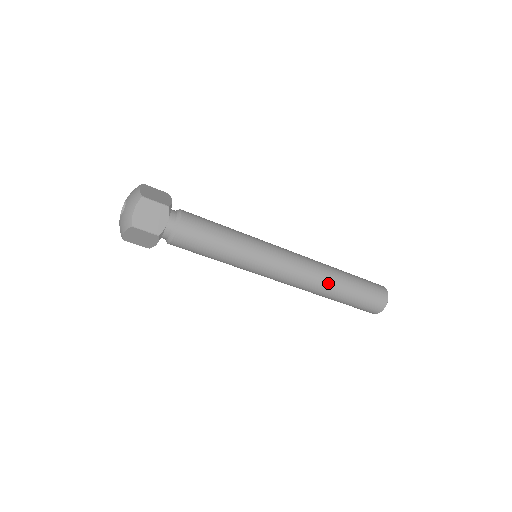
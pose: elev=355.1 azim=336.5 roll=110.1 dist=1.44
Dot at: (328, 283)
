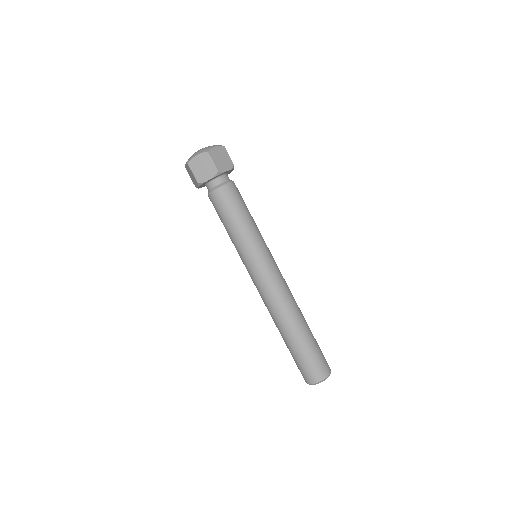
Dot at: (283, 322)
